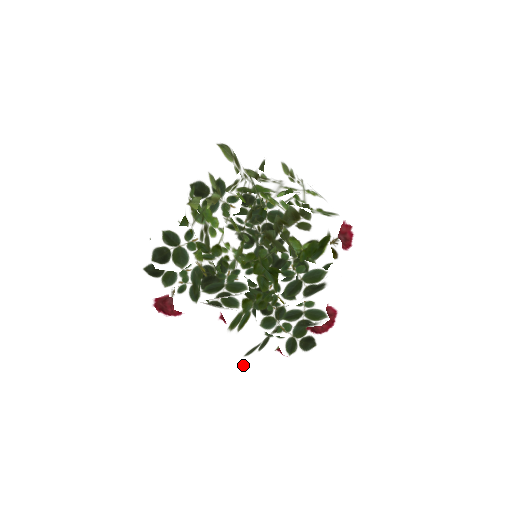
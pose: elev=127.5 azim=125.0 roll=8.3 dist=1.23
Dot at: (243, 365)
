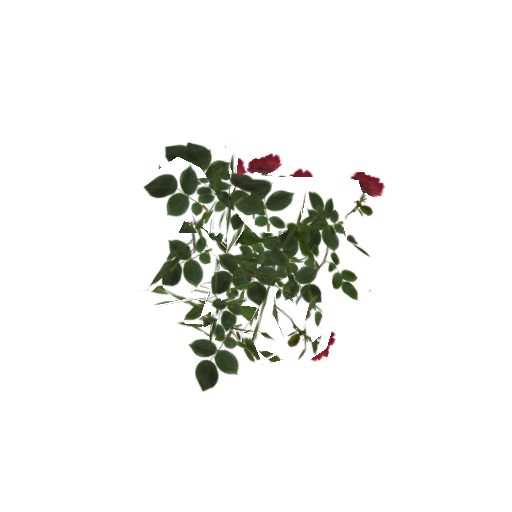
Dot at: occluded
